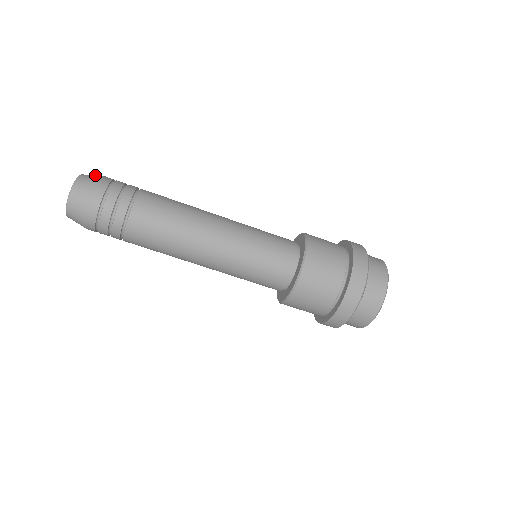
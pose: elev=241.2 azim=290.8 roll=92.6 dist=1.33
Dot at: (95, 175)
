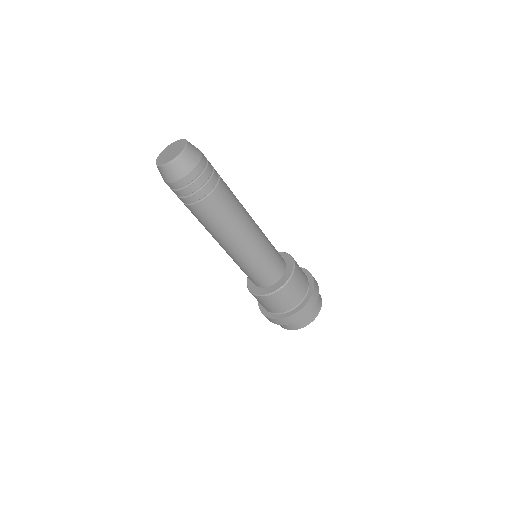
Dot at: occluded
